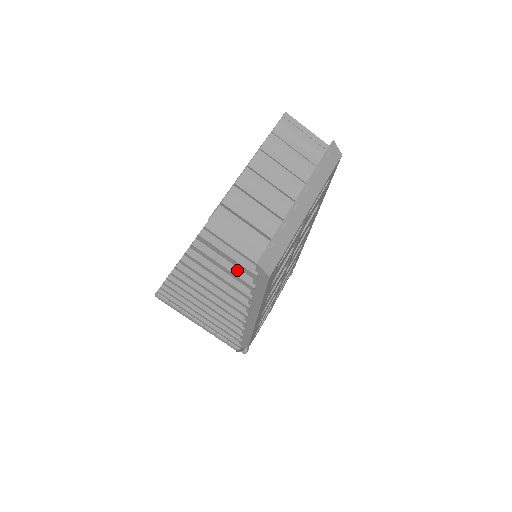
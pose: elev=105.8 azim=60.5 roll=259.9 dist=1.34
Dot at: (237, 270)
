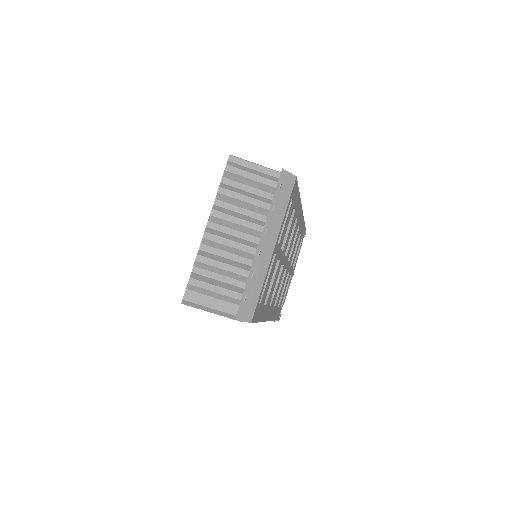
Dot at: occluded
